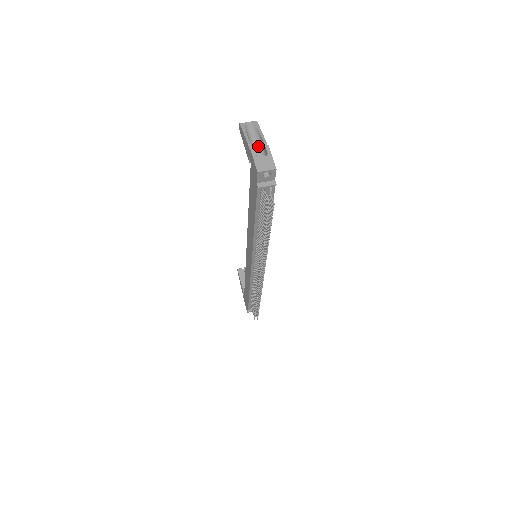
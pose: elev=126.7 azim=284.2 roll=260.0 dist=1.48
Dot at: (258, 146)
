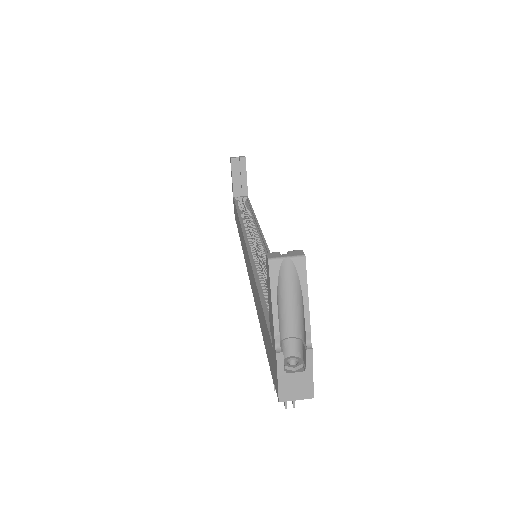
Dot at: (293, 319)
